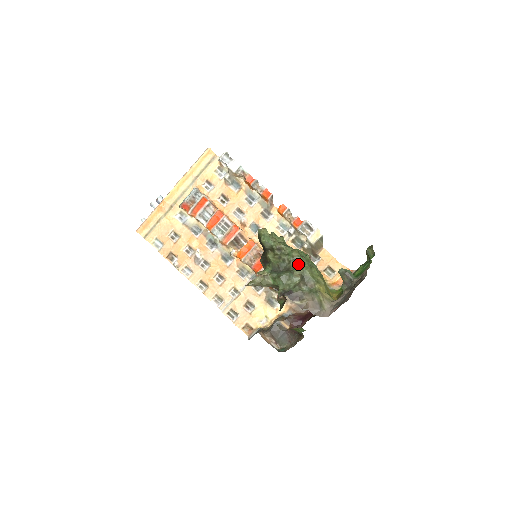
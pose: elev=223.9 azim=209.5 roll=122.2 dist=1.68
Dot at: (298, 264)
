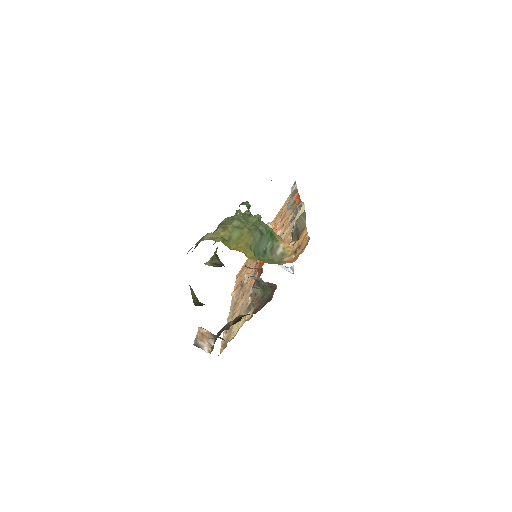
Dot at: occluded
